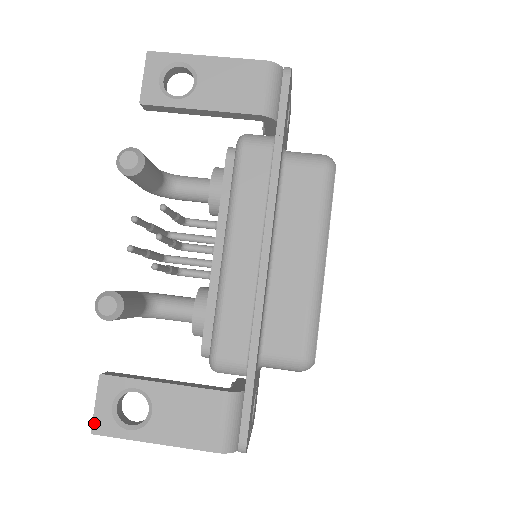
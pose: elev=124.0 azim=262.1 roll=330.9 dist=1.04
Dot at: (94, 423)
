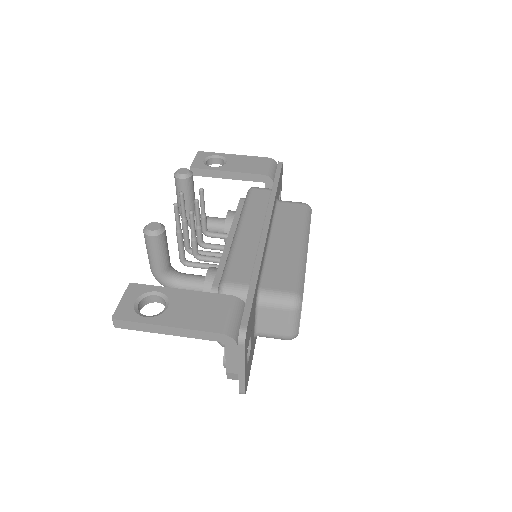
Dot at: (116, 312)
